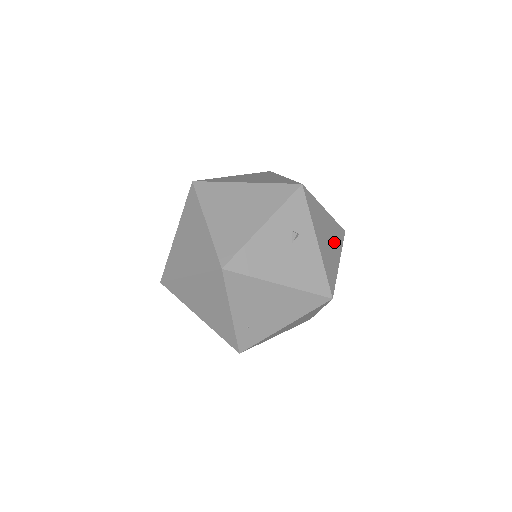
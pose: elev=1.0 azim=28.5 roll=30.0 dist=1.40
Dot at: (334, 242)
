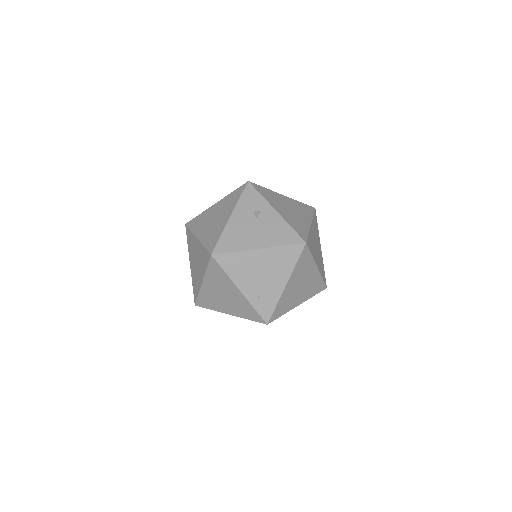
Dot at: (300, 213)
